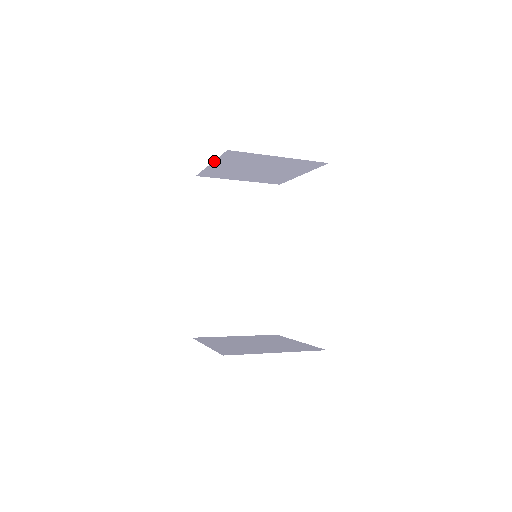
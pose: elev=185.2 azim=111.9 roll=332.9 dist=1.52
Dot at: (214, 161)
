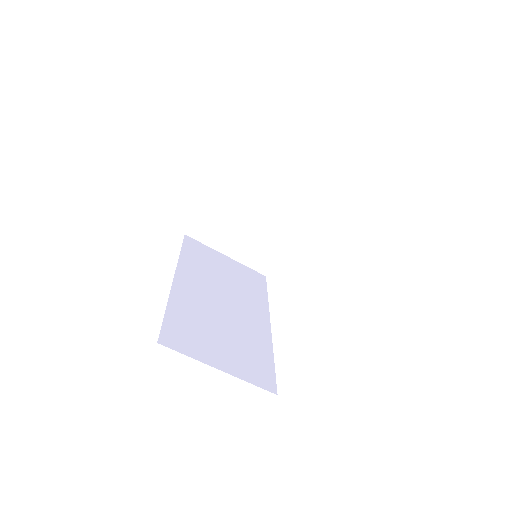
Dot at: (217, 181)
